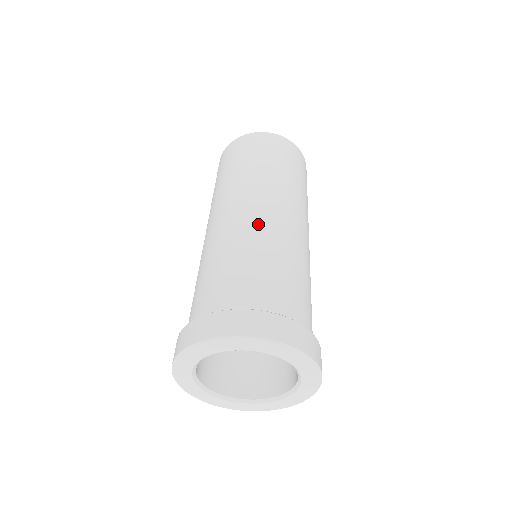
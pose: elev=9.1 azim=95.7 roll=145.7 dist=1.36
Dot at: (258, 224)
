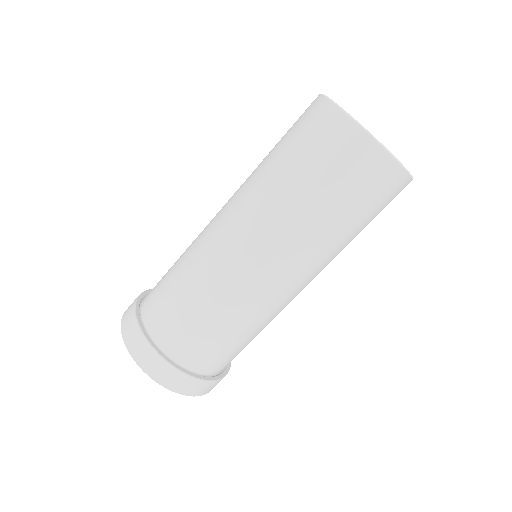
Dot at: (212, 253)
